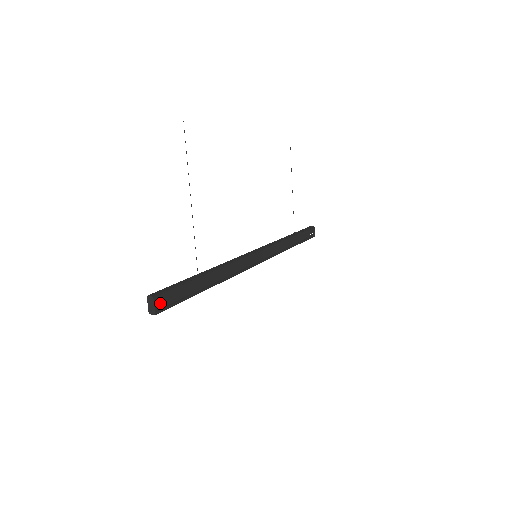
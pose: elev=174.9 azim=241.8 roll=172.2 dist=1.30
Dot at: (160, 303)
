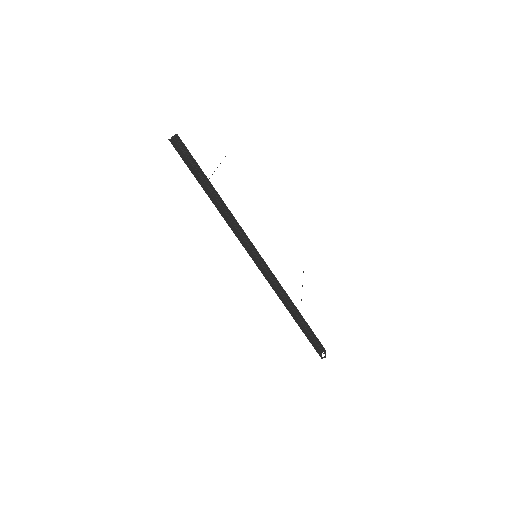
Dot at: occluded
